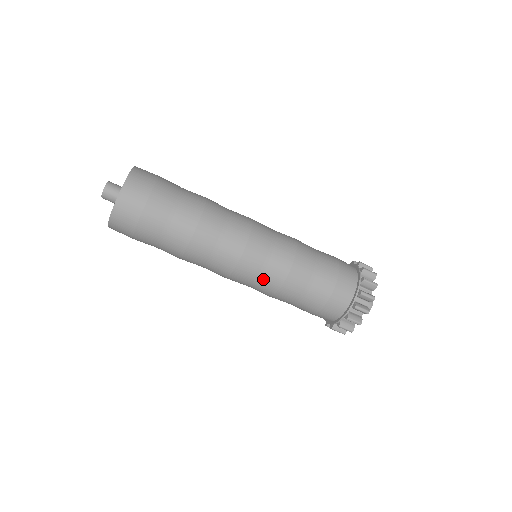
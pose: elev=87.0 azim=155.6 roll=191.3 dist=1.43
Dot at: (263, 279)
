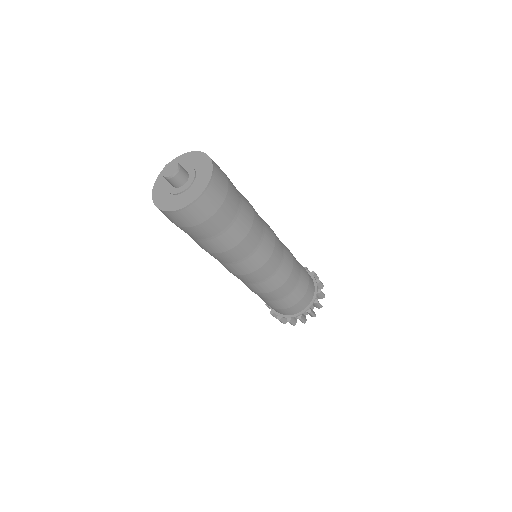
Dot at: (265, 283)
